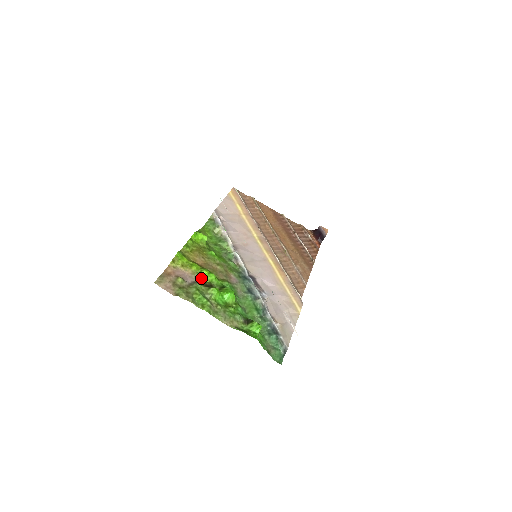
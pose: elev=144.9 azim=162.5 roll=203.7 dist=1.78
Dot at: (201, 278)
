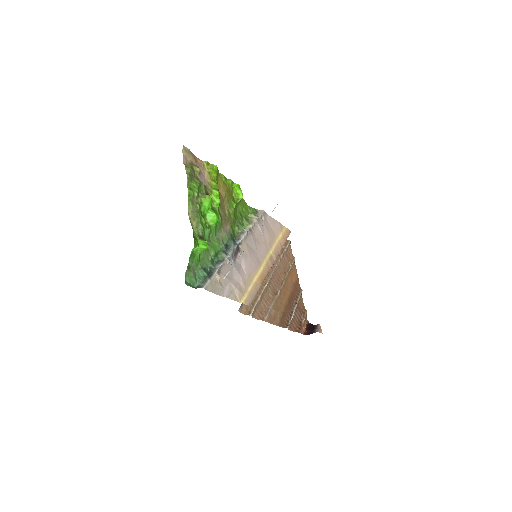
Dot at: (210, 191)
